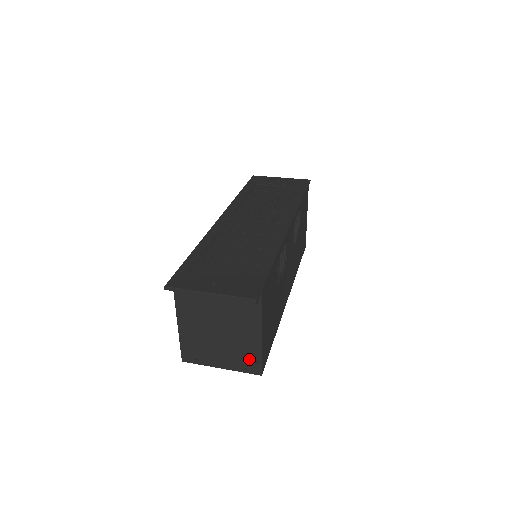
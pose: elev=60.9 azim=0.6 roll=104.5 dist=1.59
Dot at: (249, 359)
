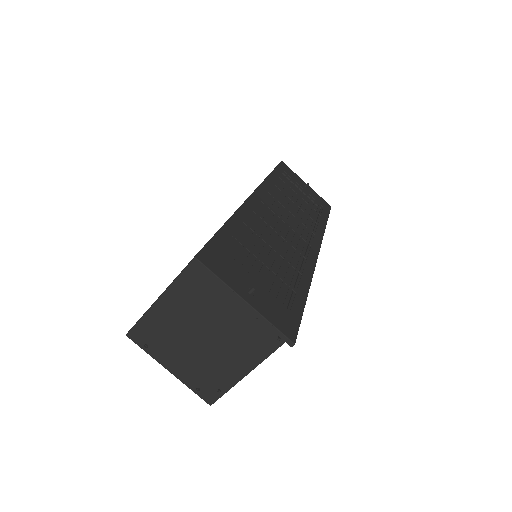
Dot at: (212, 383)
